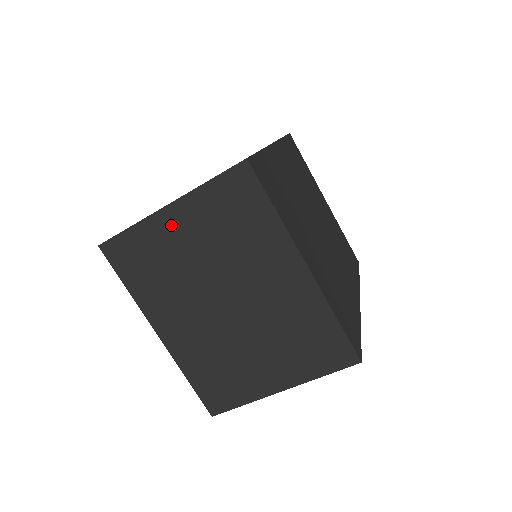
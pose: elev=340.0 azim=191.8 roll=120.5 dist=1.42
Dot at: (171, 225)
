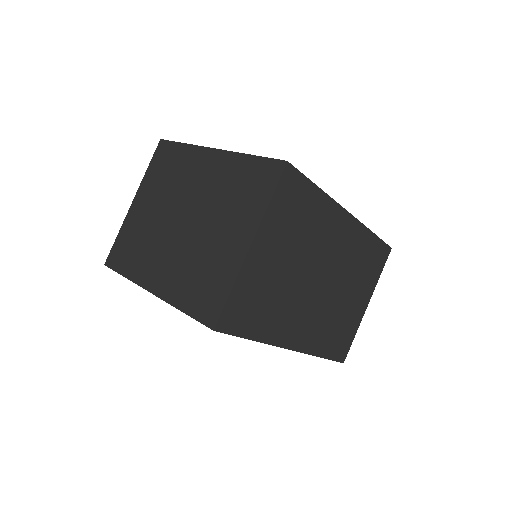
Dot at: (137, 209)
